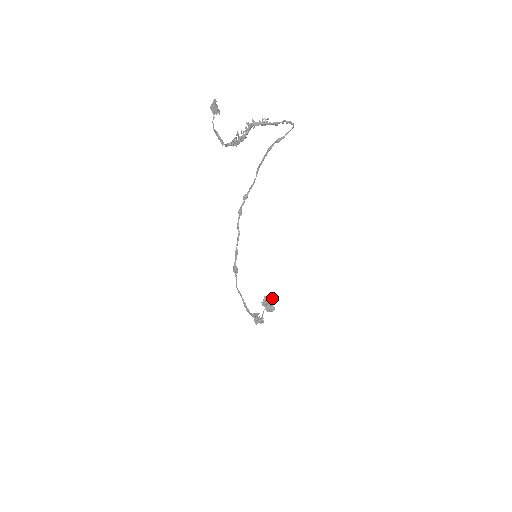
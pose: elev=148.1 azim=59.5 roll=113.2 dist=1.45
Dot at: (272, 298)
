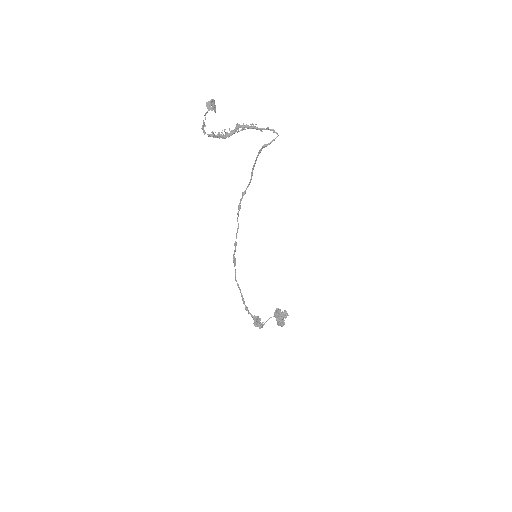
Dot at: (283, 312)
